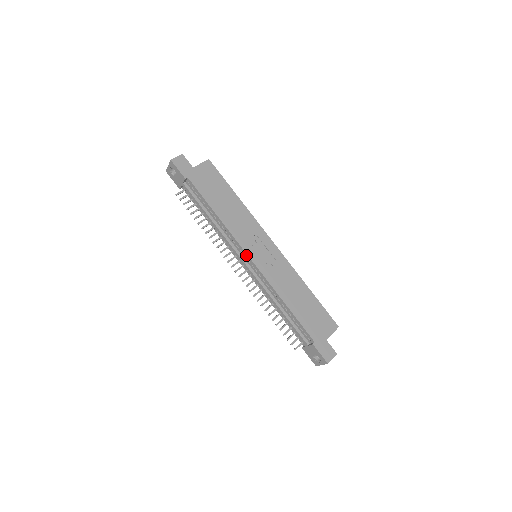
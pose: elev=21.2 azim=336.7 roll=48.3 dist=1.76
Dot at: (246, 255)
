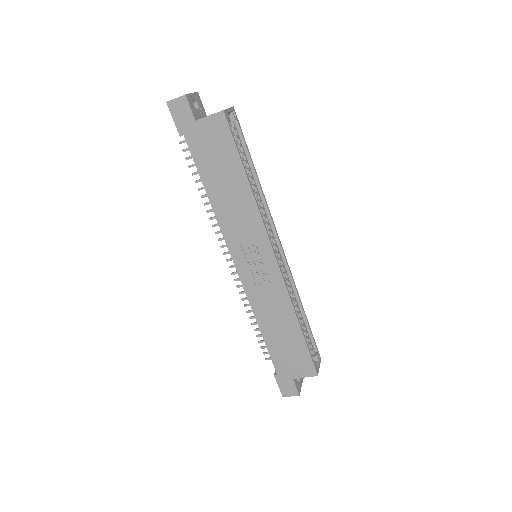
Dot at: (233, 258)
